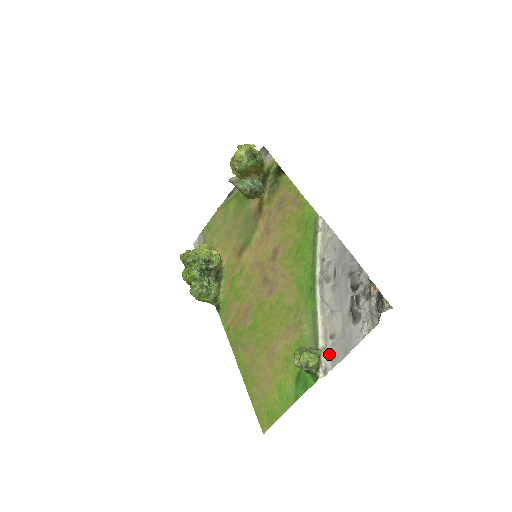
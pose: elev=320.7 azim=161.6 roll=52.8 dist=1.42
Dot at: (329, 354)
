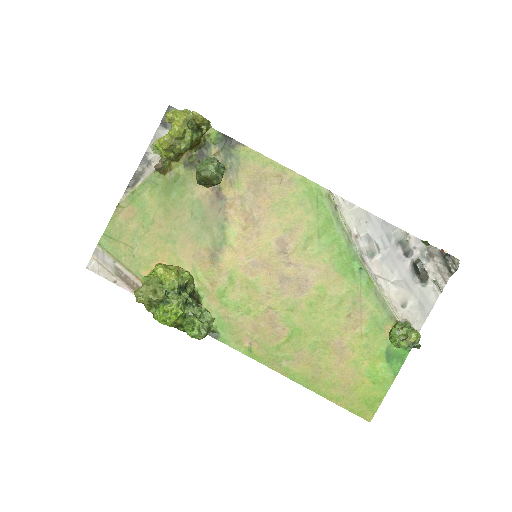
Dot at: (410, 321)
